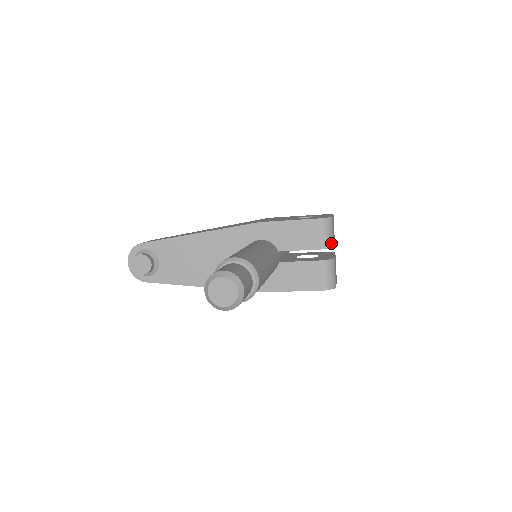
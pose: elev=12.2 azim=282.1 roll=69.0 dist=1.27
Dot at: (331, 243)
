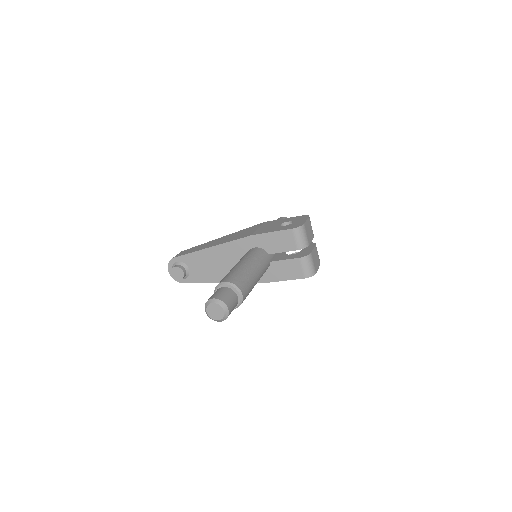
Dot at: (305, 244)
